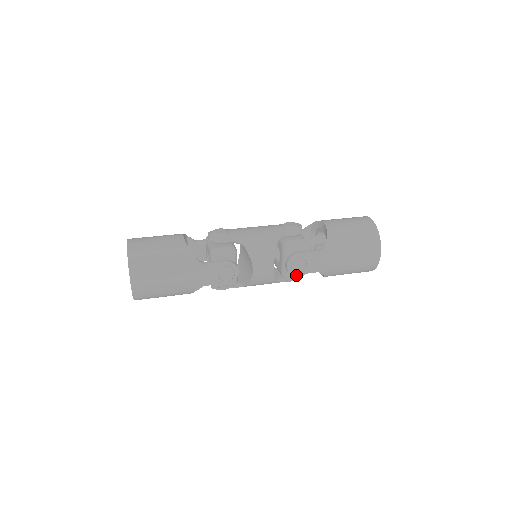
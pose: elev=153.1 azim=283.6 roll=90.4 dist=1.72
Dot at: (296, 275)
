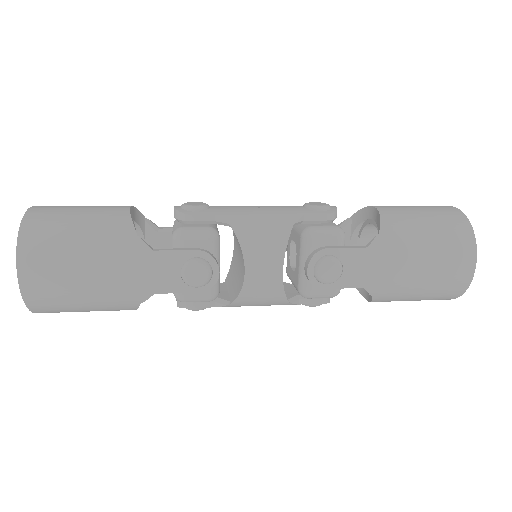
Dot at: (323, 291)
